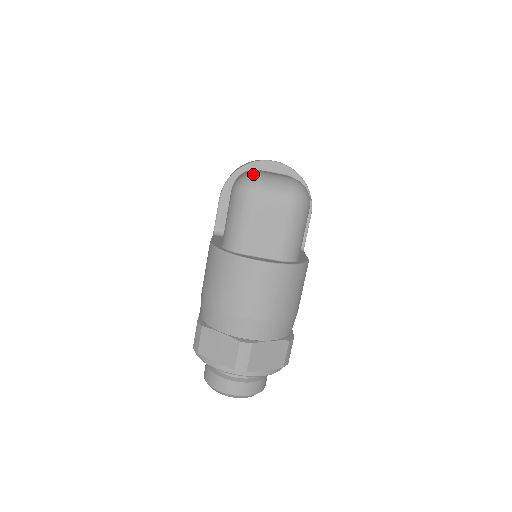
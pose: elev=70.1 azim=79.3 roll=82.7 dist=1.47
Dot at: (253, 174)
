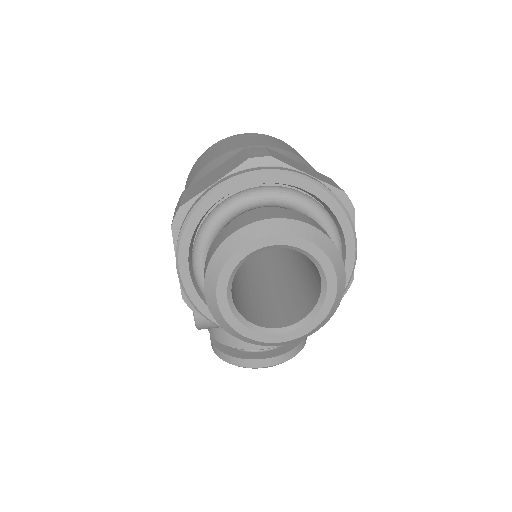
Dot at: occluded
